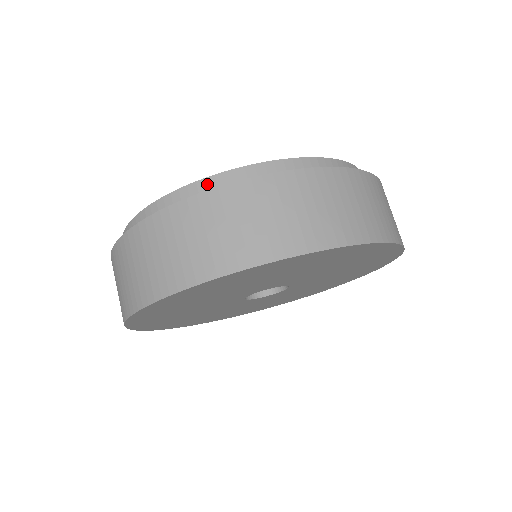
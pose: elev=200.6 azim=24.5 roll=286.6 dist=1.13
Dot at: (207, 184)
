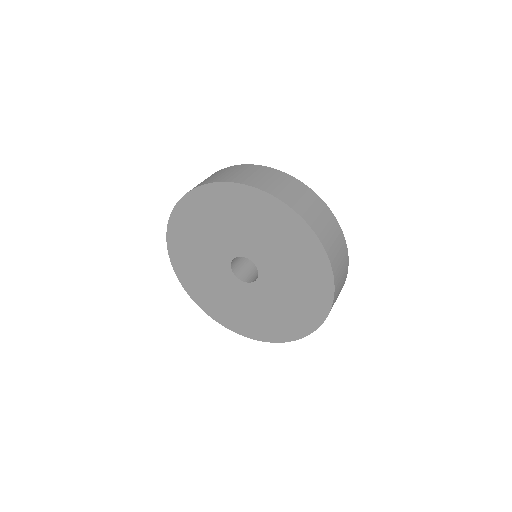
Dot at: occluded
